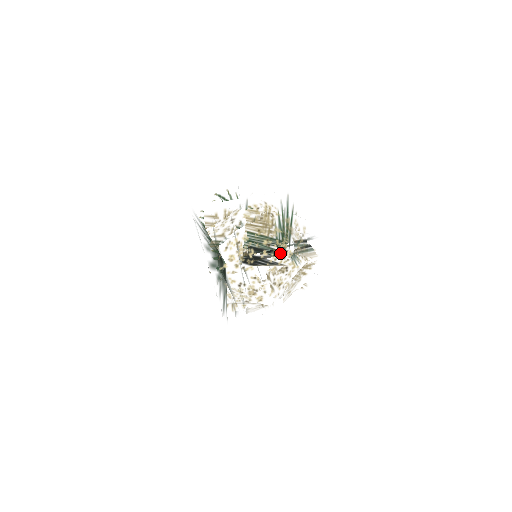
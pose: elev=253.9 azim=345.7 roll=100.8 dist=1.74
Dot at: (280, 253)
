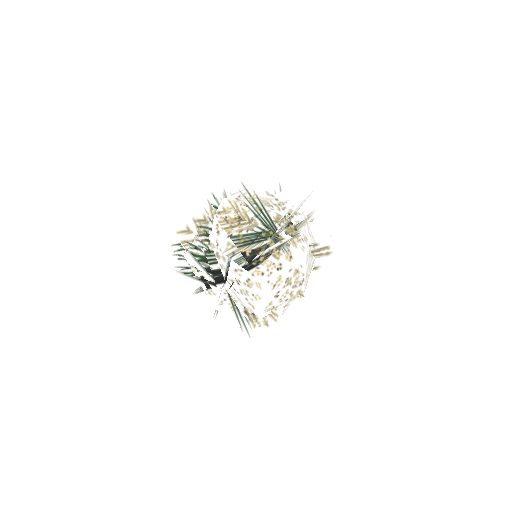
Dot at: occluded
